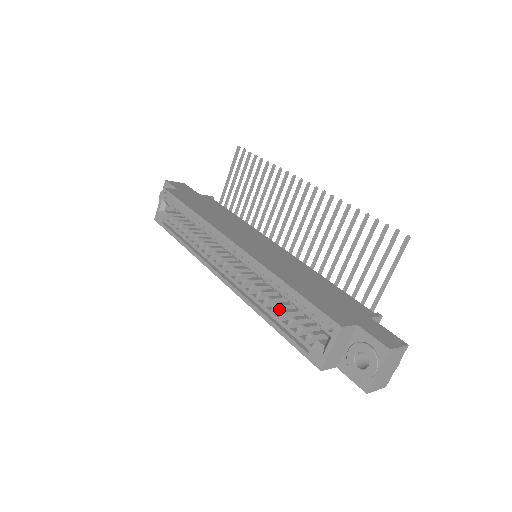
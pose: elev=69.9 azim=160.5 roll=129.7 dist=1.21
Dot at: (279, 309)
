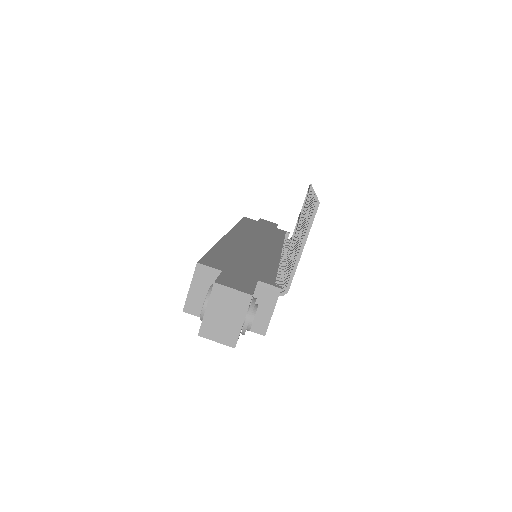
Dot at: occluded
